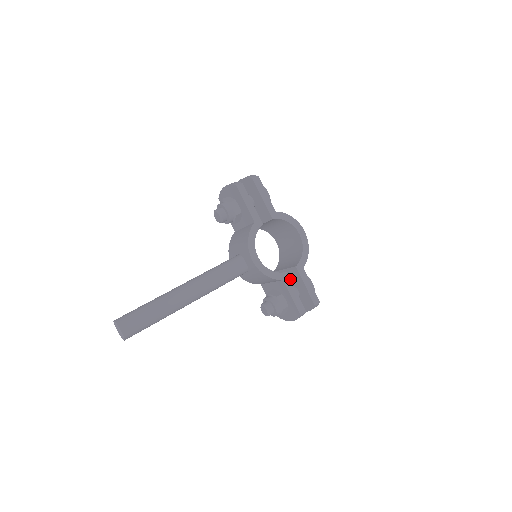
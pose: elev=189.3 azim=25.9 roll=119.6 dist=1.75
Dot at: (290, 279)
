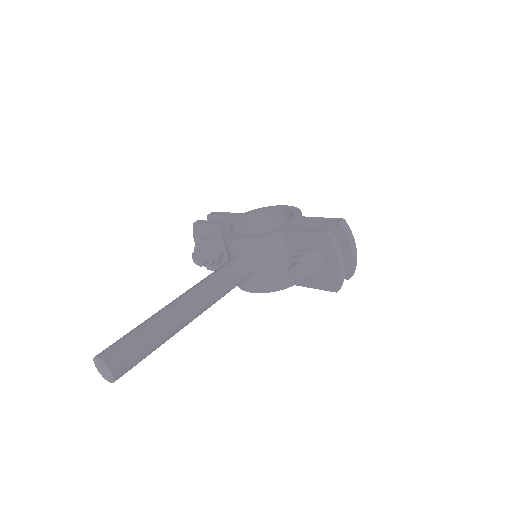
Dot at: occluded
